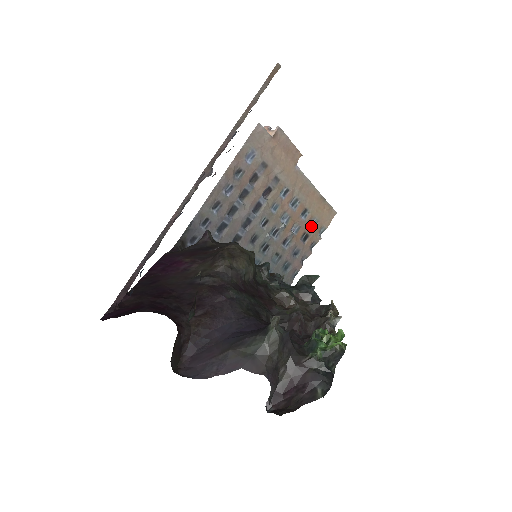
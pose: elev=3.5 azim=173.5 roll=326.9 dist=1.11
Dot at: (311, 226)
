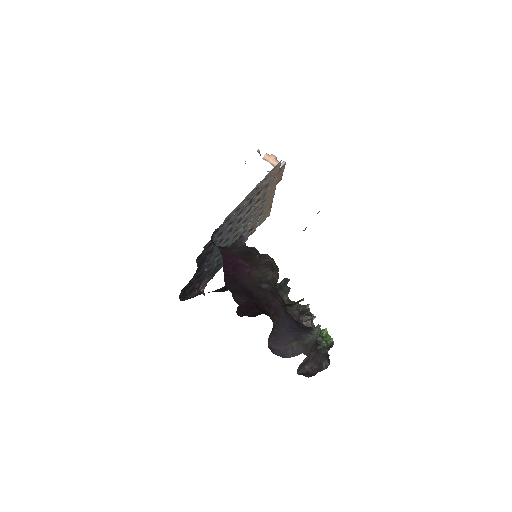
Dot at: (257, 223)
